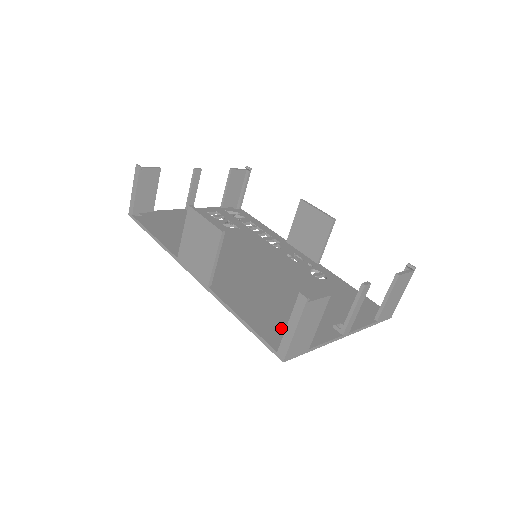
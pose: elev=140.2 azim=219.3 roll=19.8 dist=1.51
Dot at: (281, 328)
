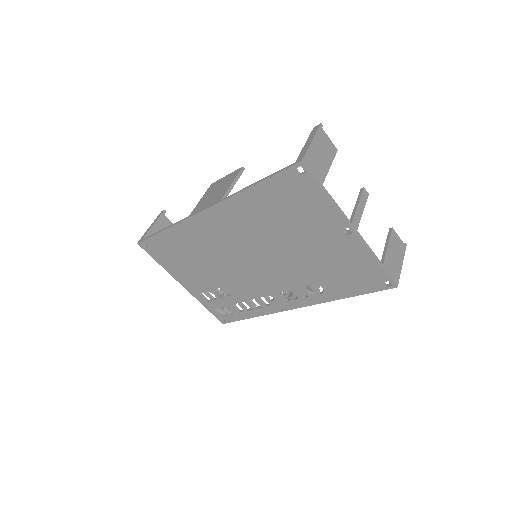
Dot at: (293, 193)
